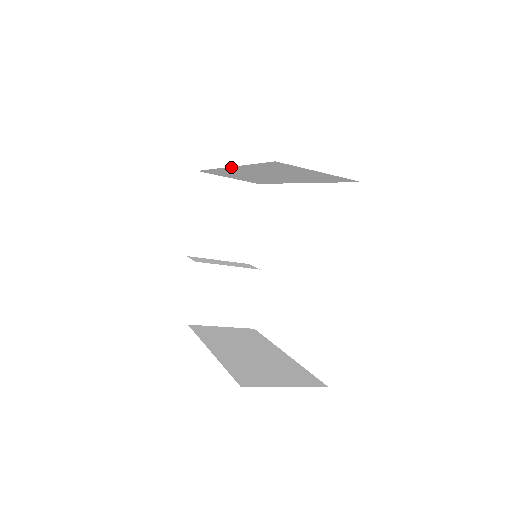
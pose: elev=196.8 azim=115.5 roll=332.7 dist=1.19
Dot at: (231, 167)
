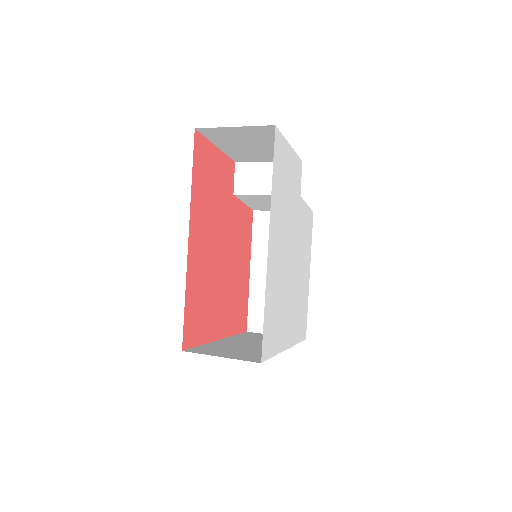
Dot at: (189, 245)
